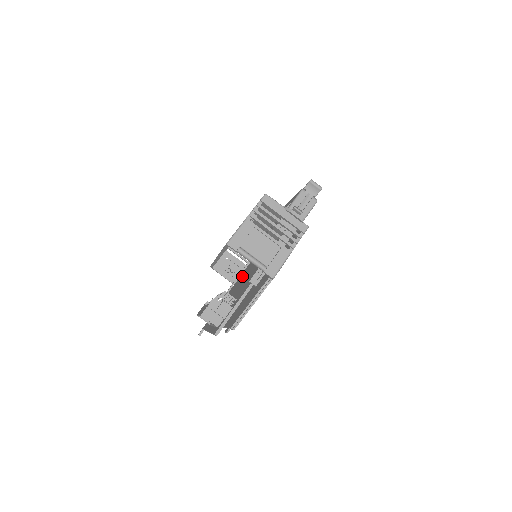
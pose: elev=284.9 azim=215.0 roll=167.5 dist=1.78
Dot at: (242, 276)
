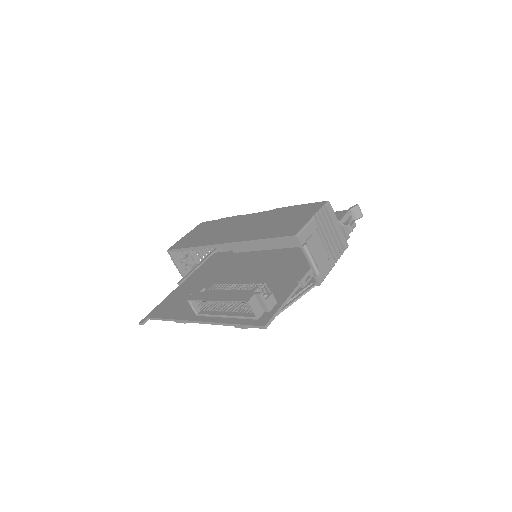
Dot at: (211, 271)
